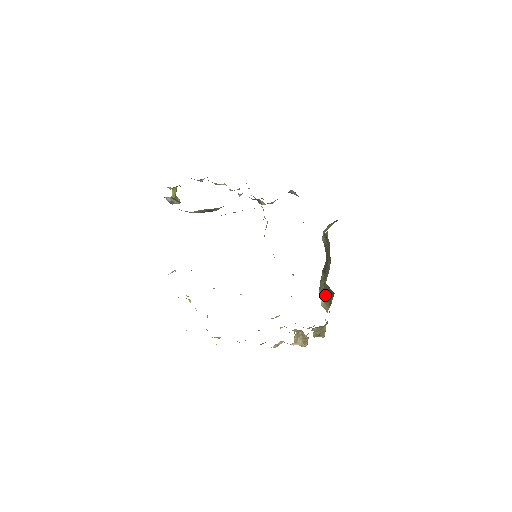
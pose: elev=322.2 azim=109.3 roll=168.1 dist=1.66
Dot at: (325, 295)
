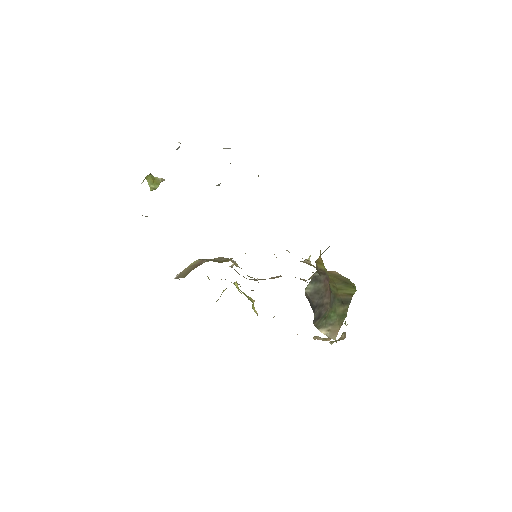
Dot at: (332, 320)
